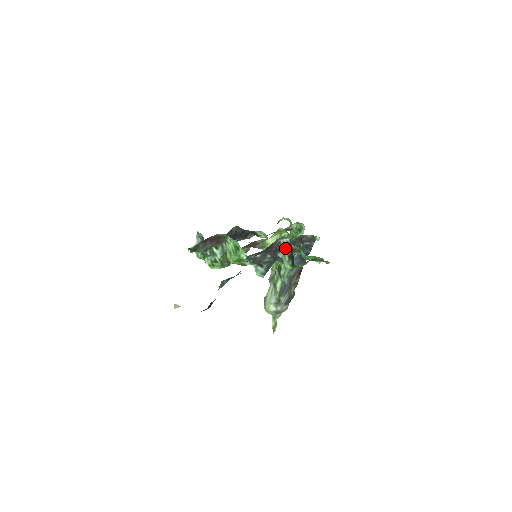
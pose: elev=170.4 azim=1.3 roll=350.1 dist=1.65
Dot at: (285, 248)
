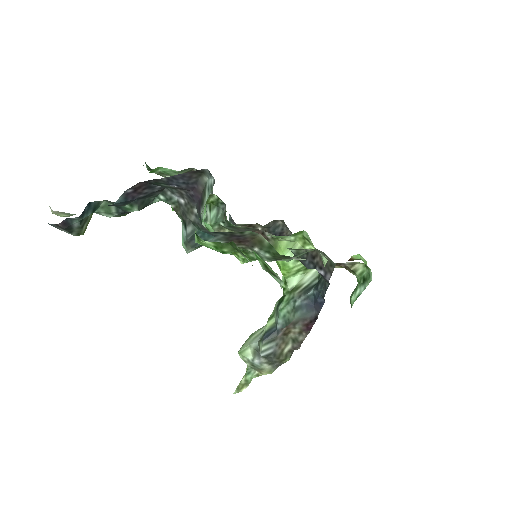
Dot at: (207, 198)
